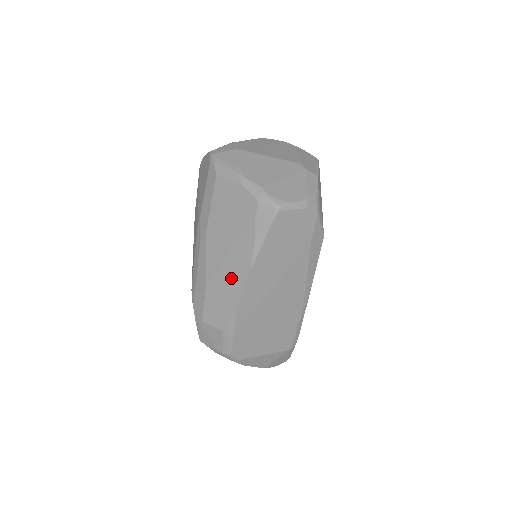
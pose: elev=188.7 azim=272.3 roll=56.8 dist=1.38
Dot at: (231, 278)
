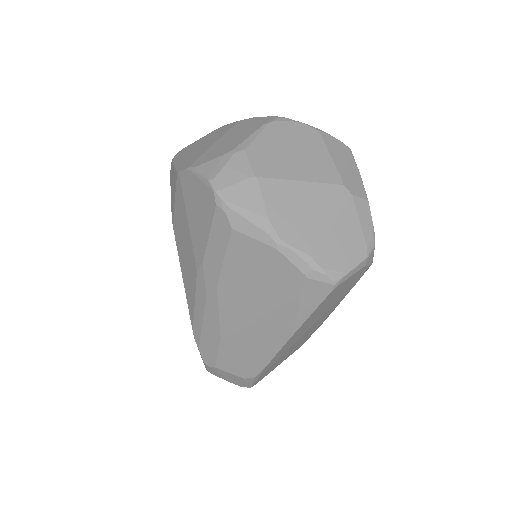
Dot at: (259, 341)
